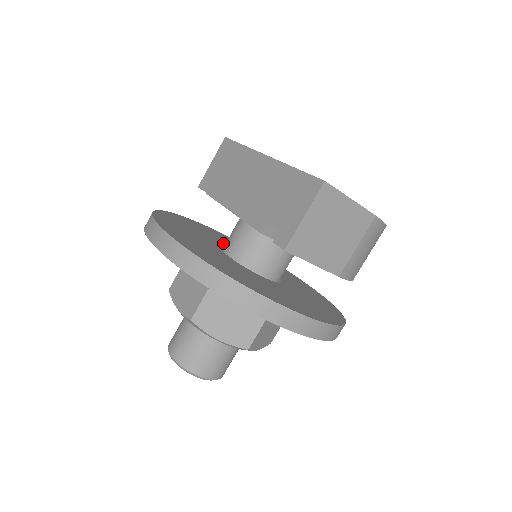
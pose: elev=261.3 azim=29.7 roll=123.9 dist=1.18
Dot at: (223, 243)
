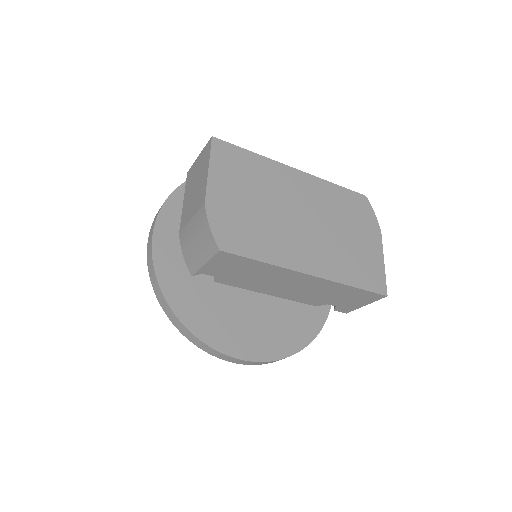
Dot at: occluded
